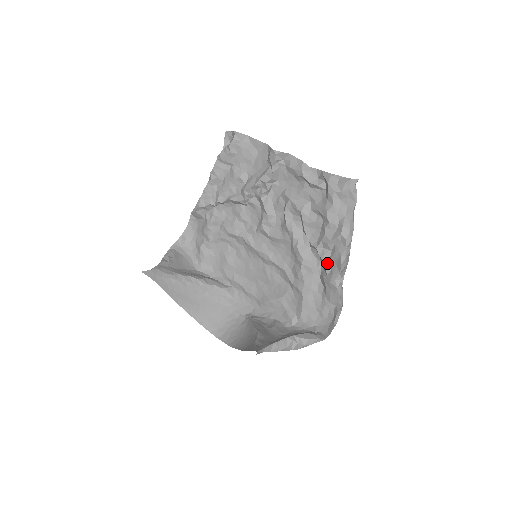
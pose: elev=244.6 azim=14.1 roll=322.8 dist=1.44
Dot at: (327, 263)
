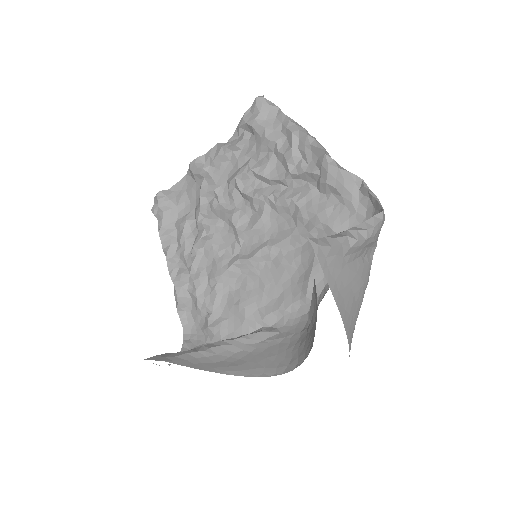
Dot at: (310, 169)
